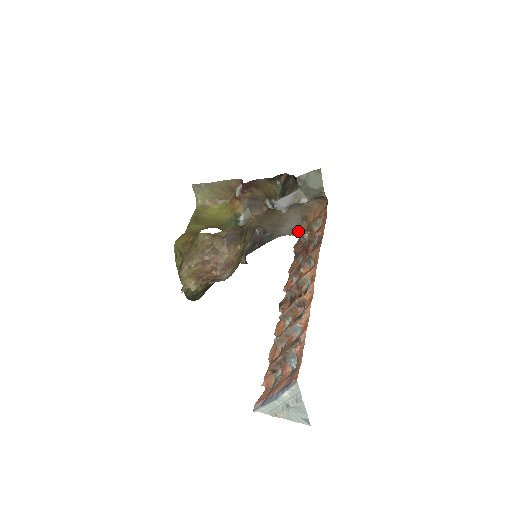
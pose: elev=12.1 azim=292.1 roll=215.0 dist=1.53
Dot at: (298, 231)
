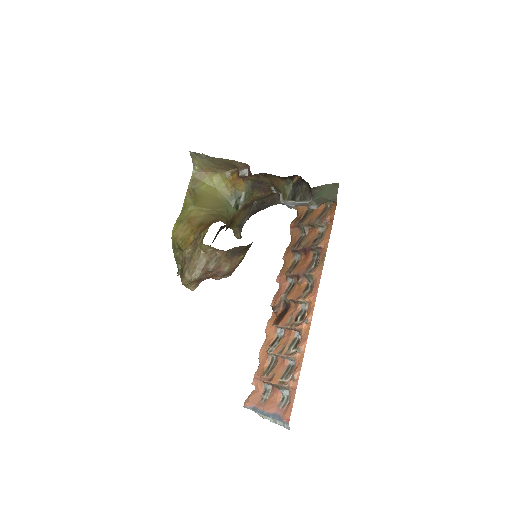
Dot at: (297, 206)
